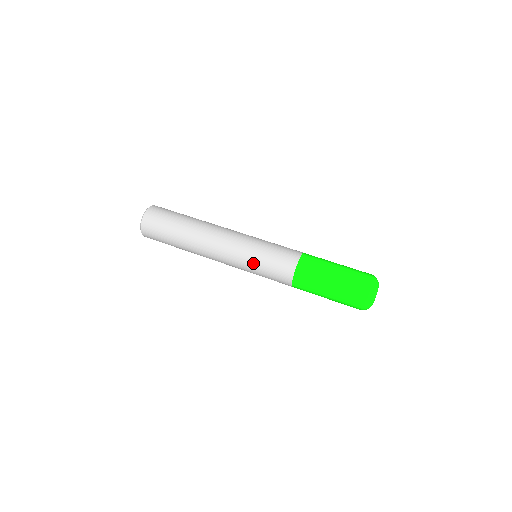
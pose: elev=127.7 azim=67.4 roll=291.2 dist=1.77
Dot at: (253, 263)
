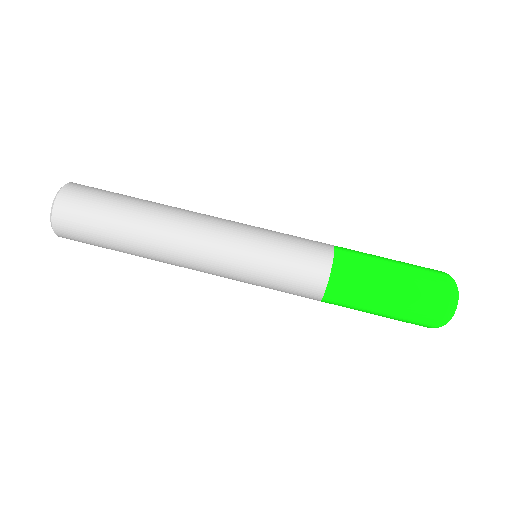
Dot at: (259, 261)
